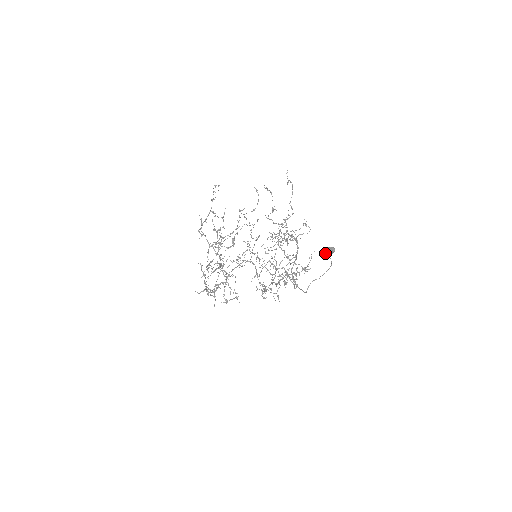
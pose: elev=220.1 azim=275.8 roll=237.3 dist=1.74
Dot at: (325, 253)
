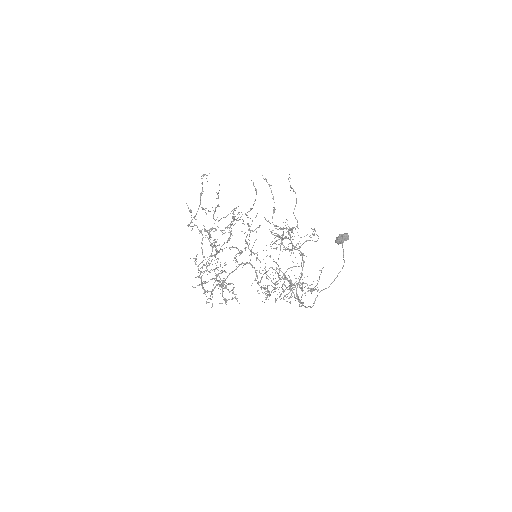
Dot at: (337, 242)
